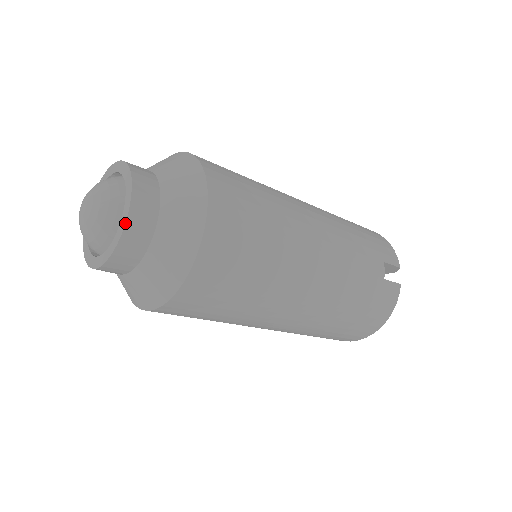
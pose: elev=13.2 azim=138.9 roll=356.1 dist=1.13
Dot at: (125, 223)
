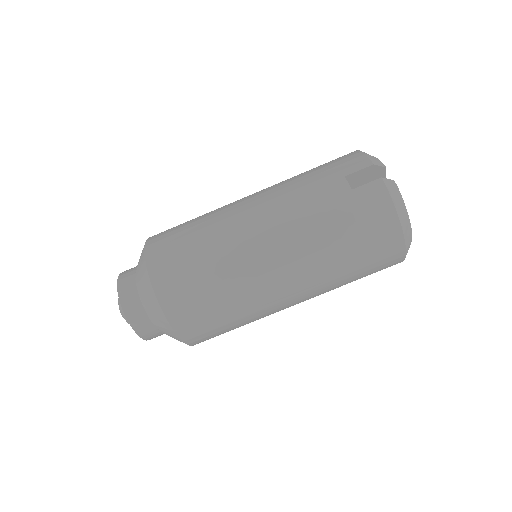
Dot at: occluded
